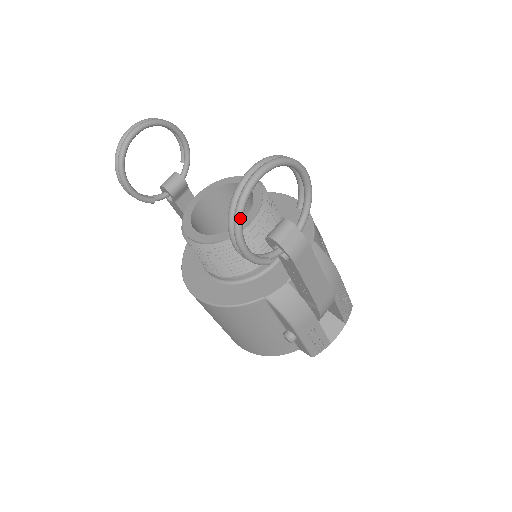
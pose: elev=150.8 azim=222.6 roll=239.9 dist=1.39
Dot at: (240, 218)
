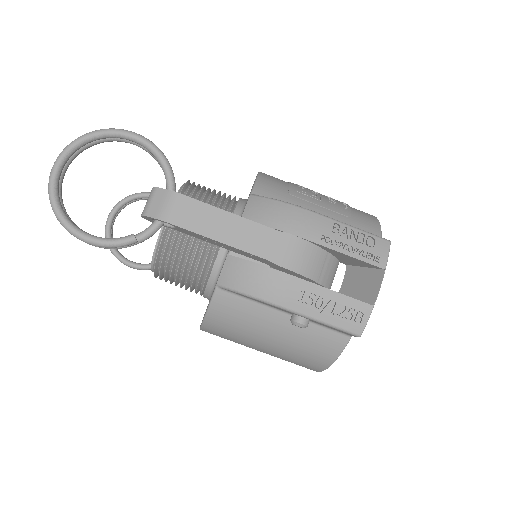
Dot at: (56, 211)
